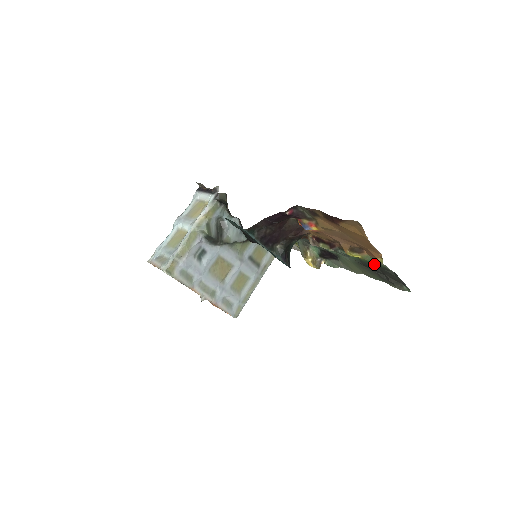
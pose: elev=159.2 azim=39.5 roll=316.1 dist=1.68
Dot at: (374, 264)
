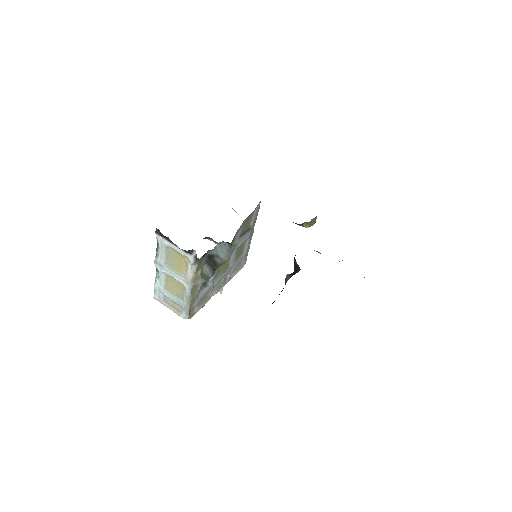
Dot at: occluded
